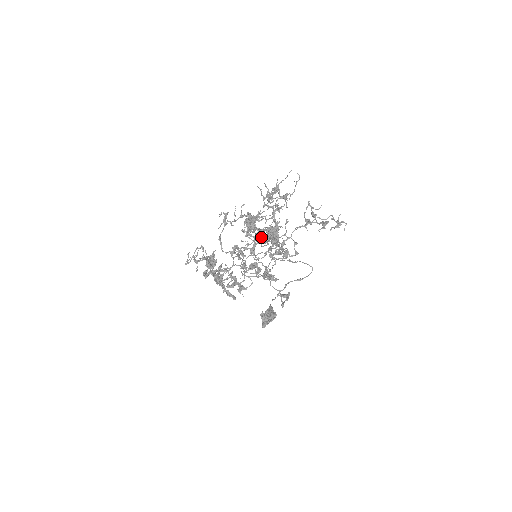
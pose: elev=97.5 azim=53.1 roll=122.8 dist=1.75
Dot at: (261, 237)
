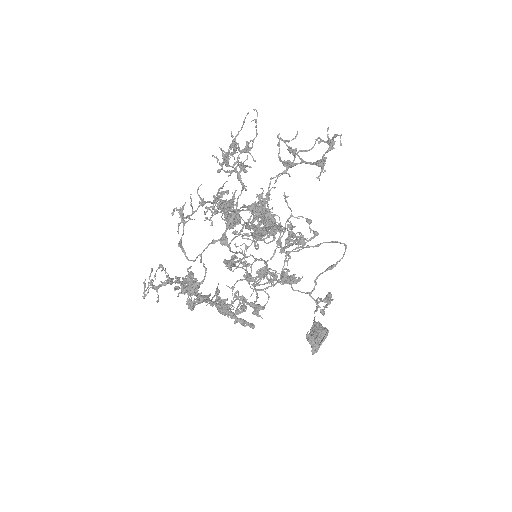
Dot at: occluded
